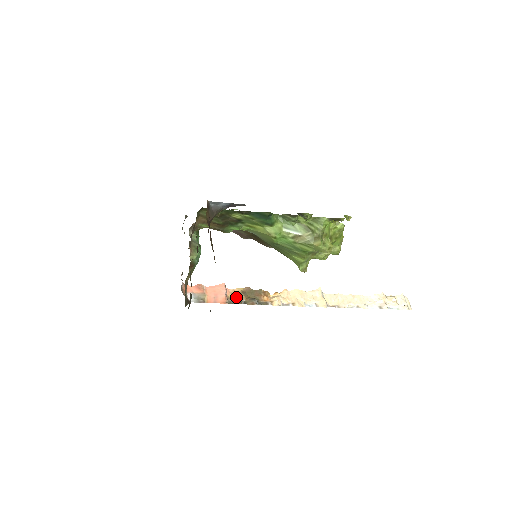
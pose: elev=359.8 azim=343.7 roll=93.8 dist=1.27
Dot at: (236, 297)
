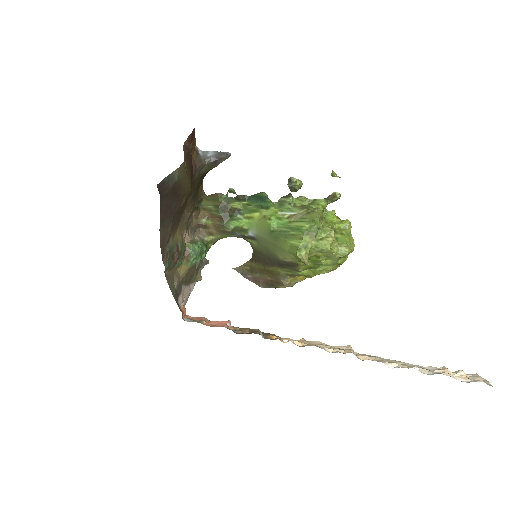
Dot at: (239, 330)
